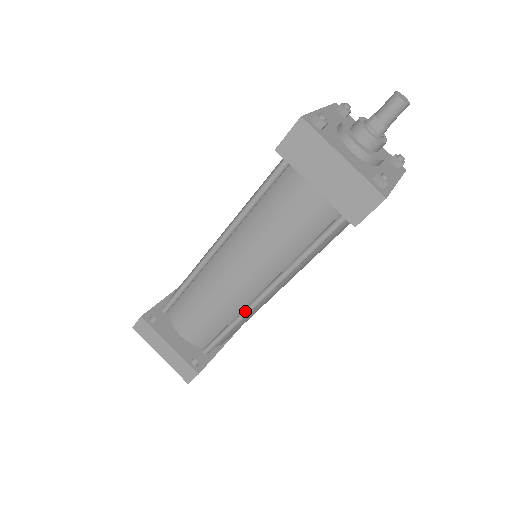
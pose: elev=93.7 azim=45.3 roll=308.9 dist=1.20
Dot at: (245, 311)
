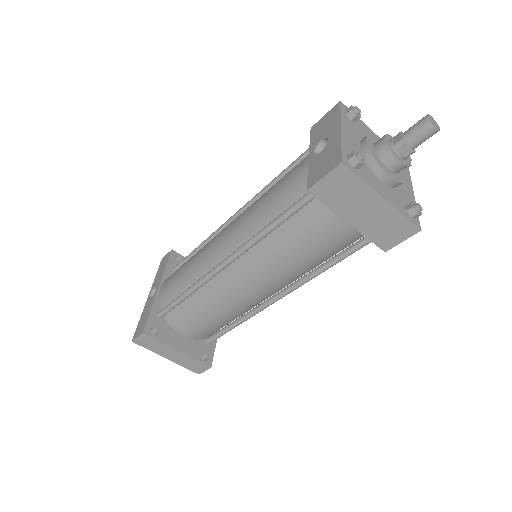
Dot at: (256, 312)
